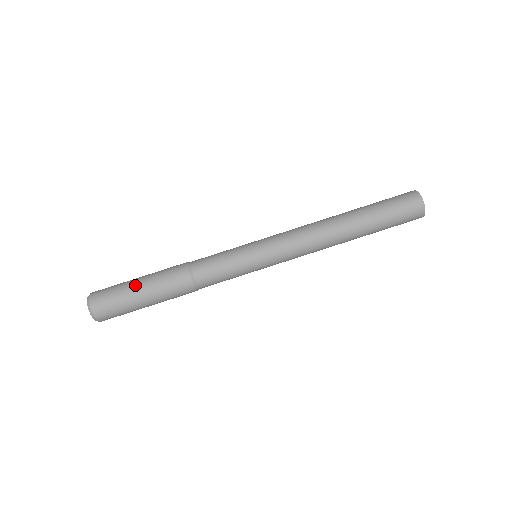
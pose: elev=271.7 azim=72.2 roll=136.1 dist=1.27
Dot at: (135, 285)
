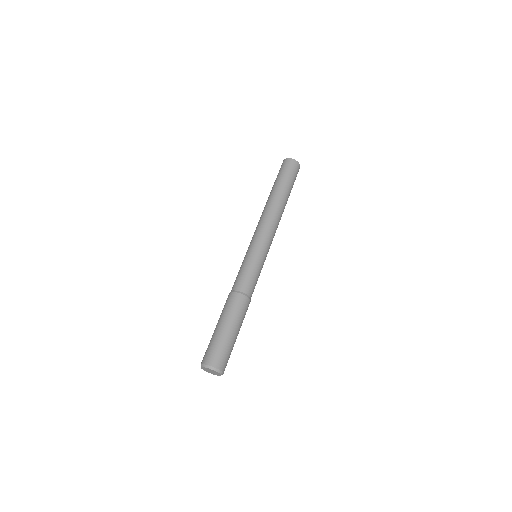
Dot at: (227, 332)
